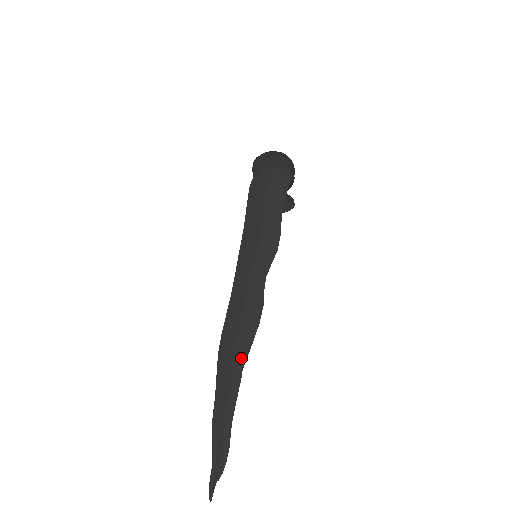
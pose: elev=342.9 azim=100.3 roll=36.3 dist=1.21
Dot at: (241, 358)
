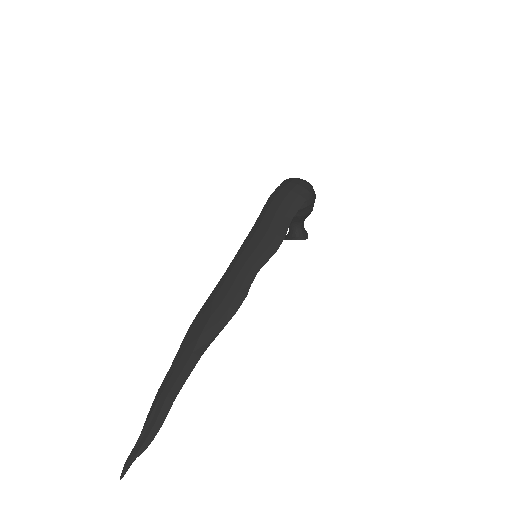
Dot at: (208, 338)
